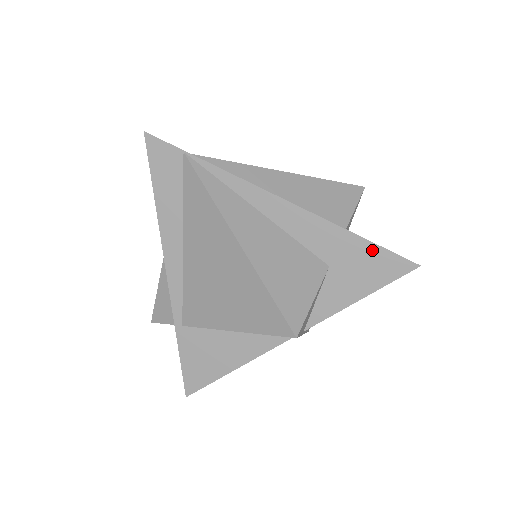
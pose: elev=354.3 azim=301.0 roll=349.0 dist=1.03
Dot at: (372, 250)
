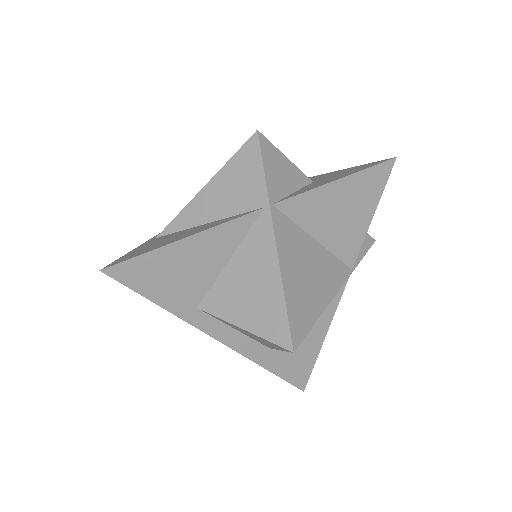
Dot at: (353, 168)
